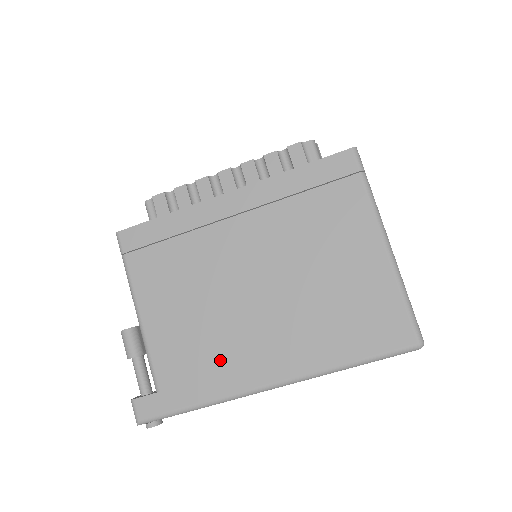
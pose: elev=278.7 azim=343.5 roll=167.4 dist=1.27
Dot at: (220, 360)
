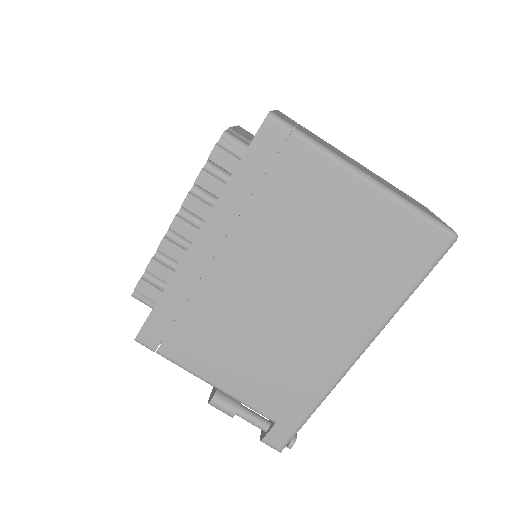
Dot at: (303, 368)
